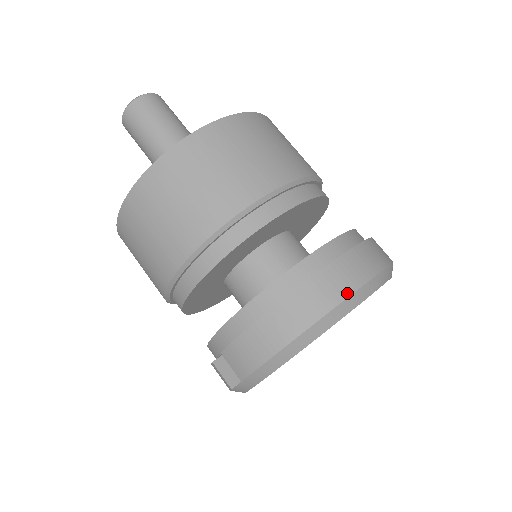
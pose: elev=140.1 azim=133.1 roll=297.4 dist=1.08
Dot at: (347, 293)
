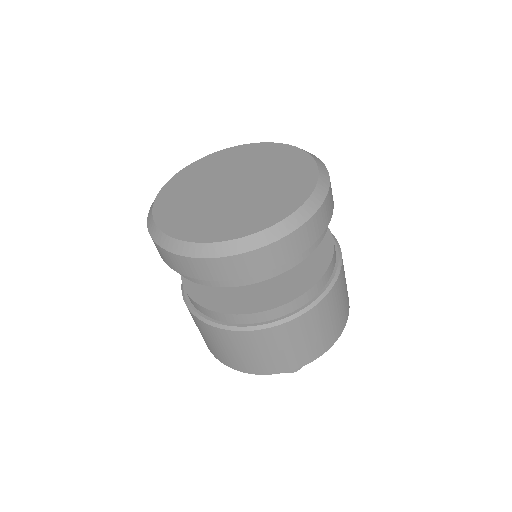
Dot at: occluded
